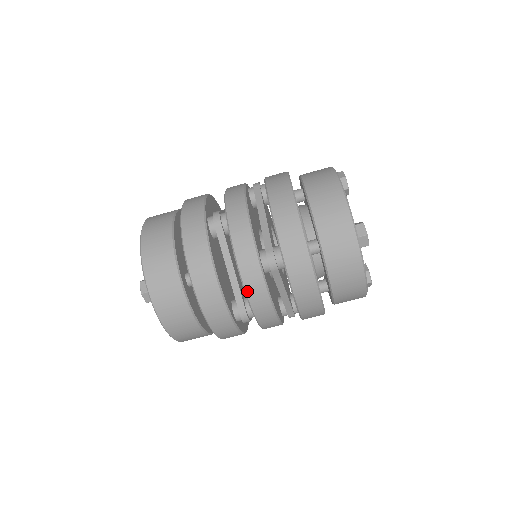
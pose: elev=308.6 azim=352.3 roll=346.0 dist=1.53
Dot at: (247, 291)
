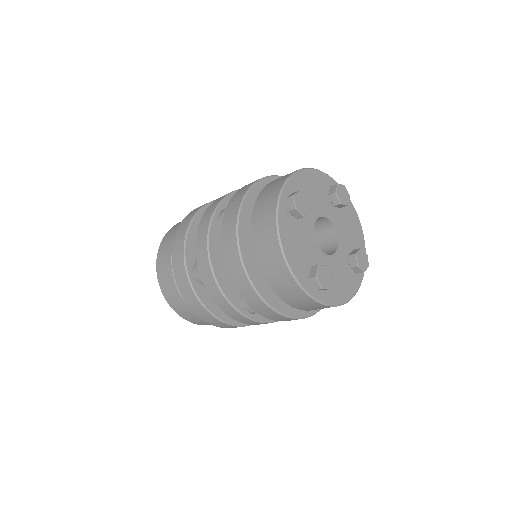
Dot at: (197, 236)
